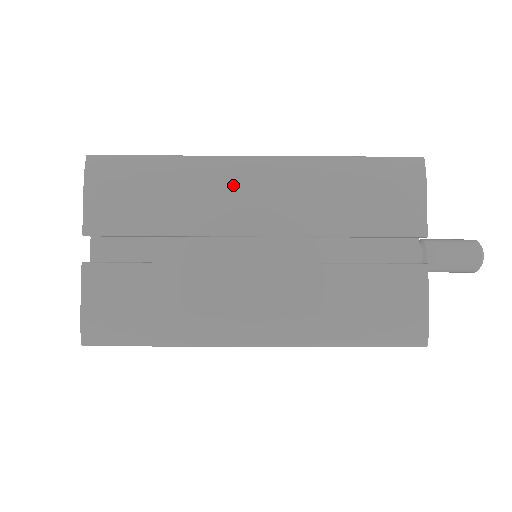
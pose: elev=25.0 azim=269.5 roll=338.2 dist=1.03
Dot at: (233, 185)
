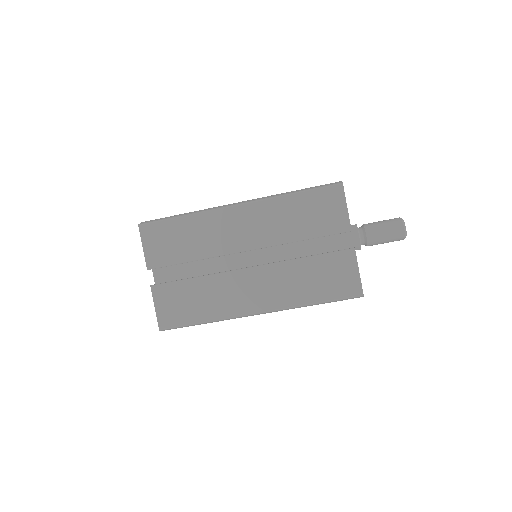
Dot at: occluded
